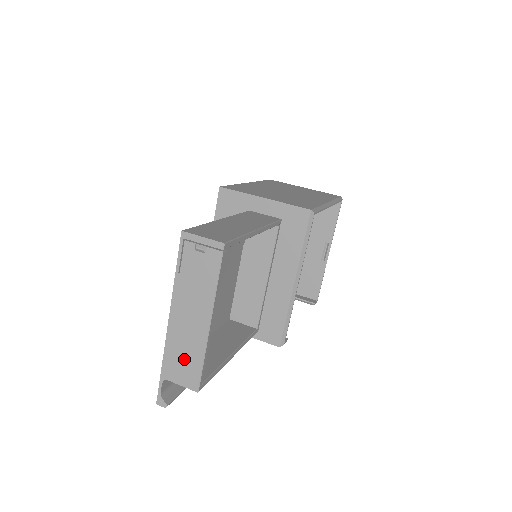
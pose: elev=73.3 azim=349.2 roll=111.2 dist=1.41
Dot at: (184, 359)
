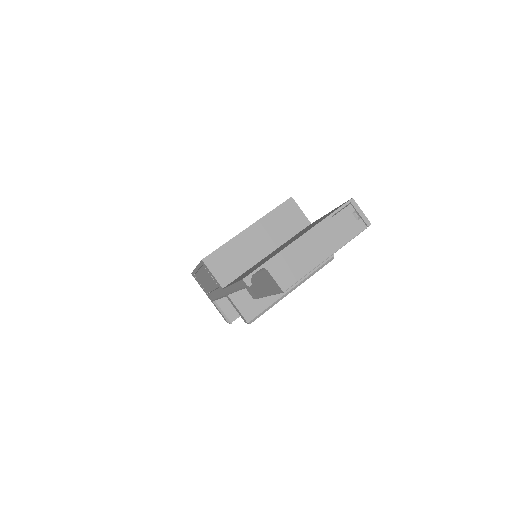
Dot at: (292, 265)
